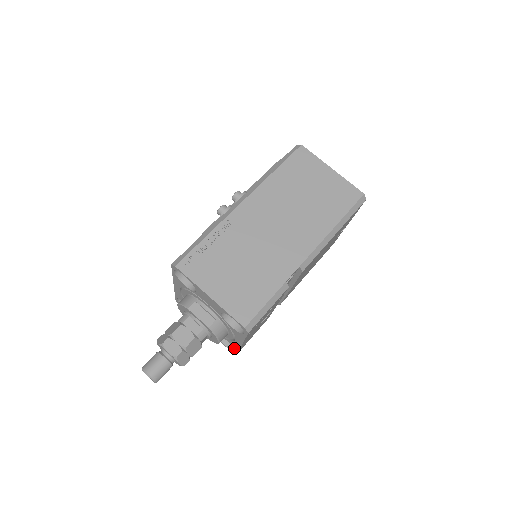
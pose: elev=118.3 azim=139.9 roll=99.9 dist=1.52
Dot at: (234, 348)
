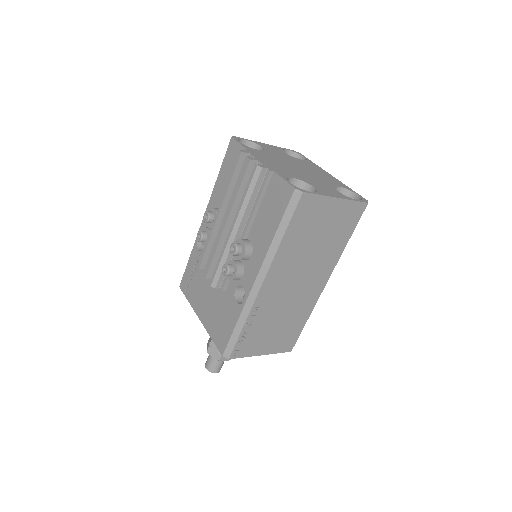
Dot at: occluded
